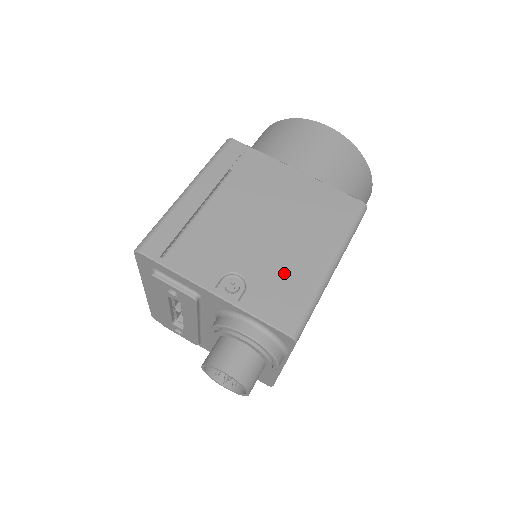
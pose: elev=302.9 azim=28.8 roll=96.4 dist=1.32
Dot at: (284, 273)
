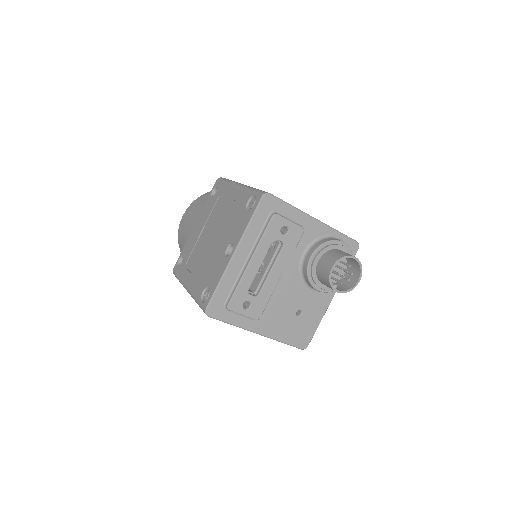
Dot at: occluded
